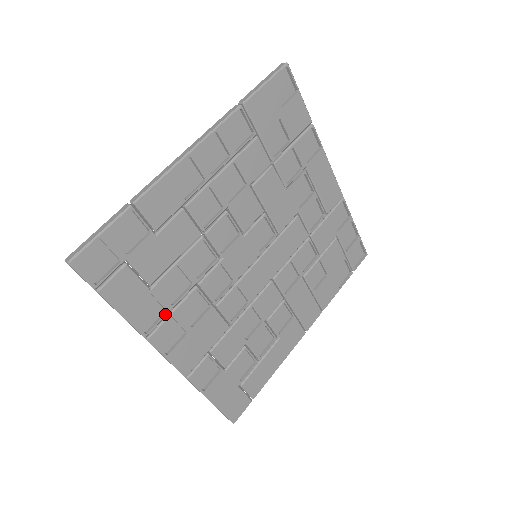
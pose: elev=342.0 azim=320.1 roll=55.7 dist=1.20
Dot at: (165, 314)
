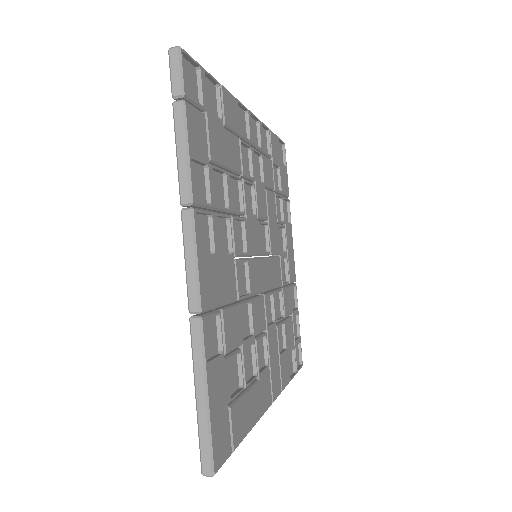
Dot at: (209, 204)
